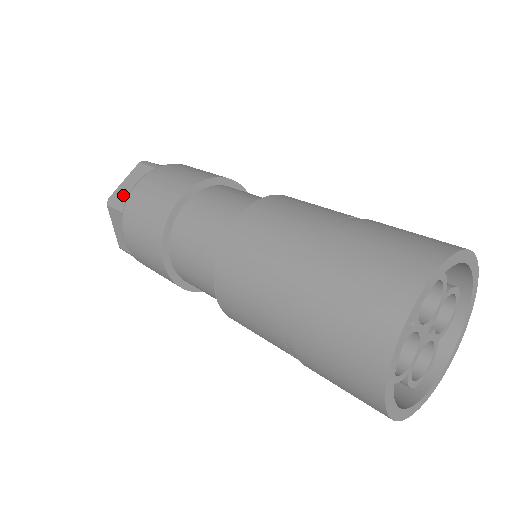
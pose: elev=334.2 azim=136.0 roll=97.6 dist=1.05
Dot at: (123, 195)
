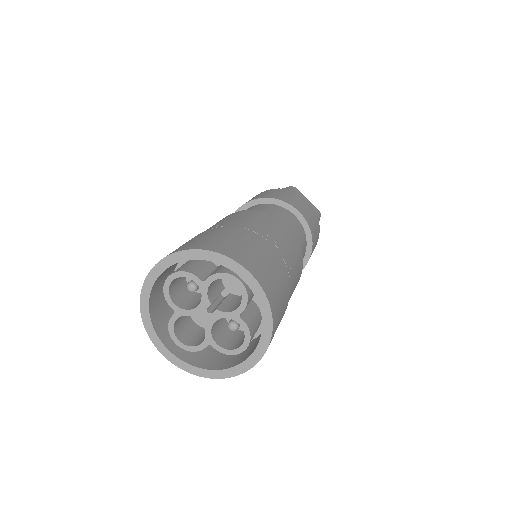
Dot at: occluded
